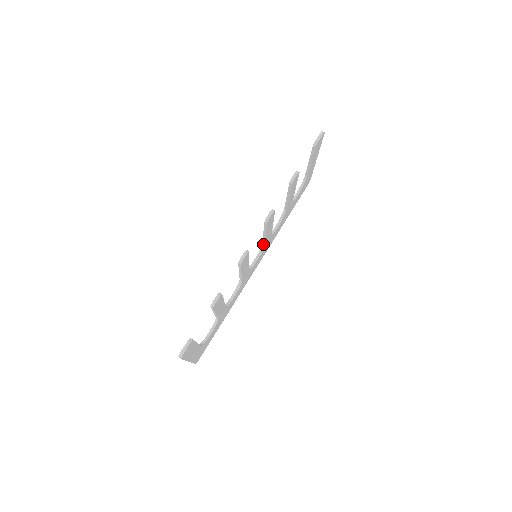
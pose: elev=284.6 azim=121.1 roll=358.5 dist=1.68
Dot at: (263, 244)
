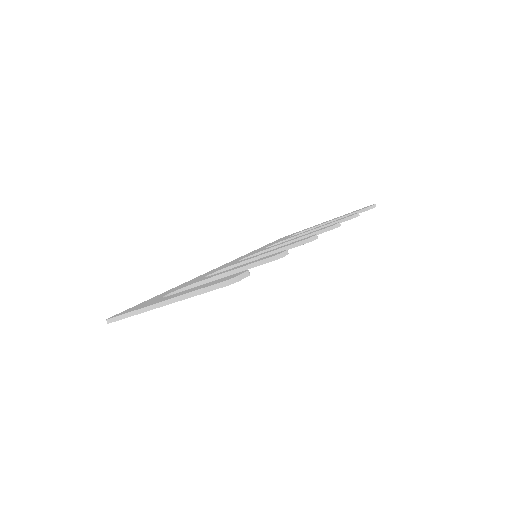
Dot at: (264, 251)
